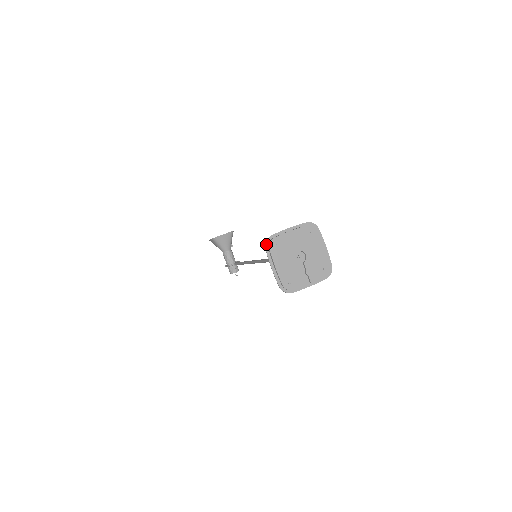
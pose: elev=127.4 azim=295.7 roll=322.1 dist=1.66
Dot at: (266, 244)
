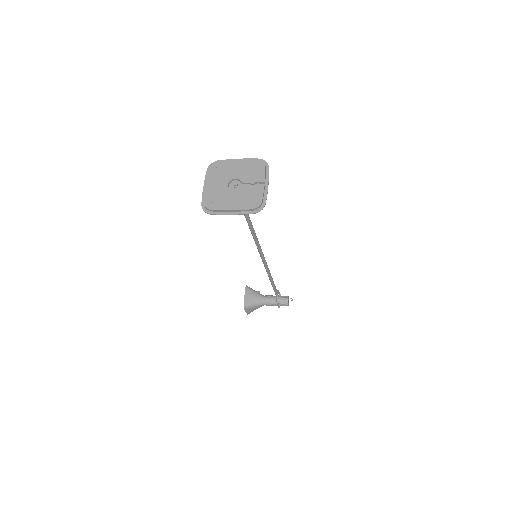
Dot at: (206, 212)
